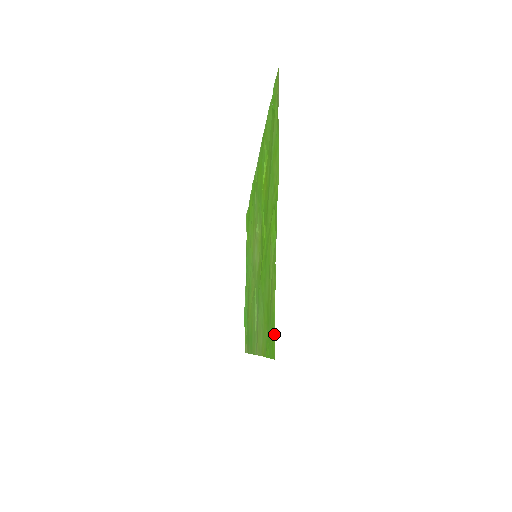
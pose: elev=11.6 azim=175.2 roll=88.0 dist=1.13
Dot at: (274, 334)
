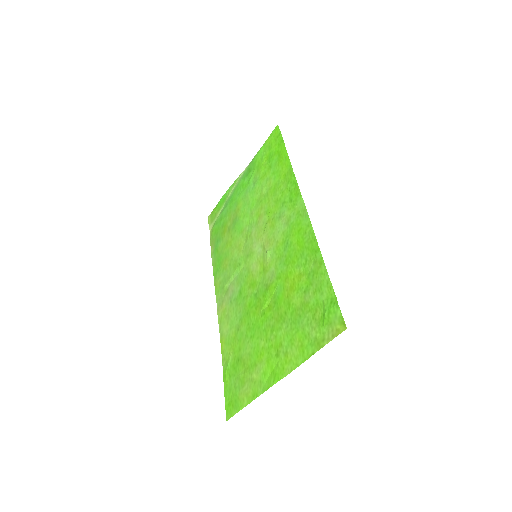
Dot at: (233, 414)
